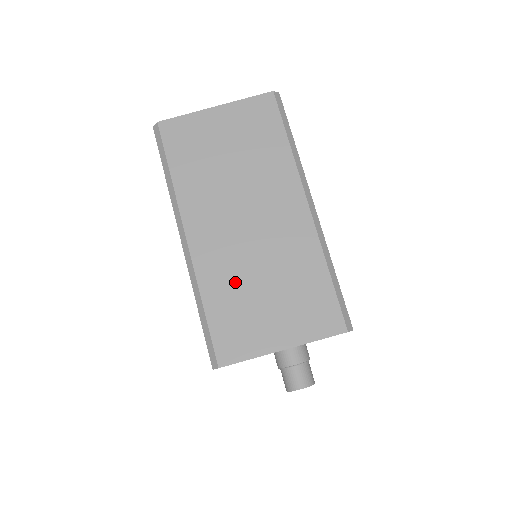
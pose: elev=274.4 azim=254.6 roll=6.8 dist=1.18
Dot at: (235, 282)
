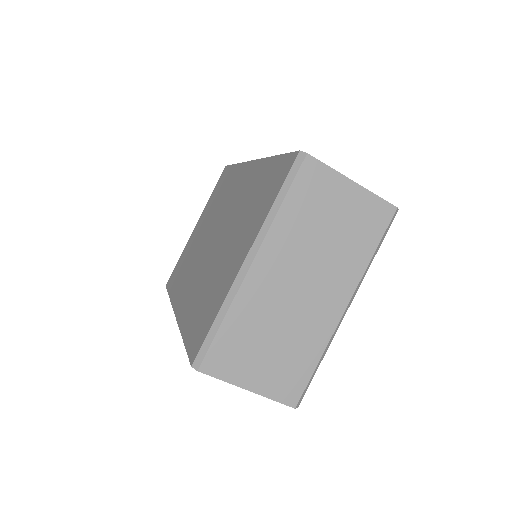
Dot at: (257, 322)
